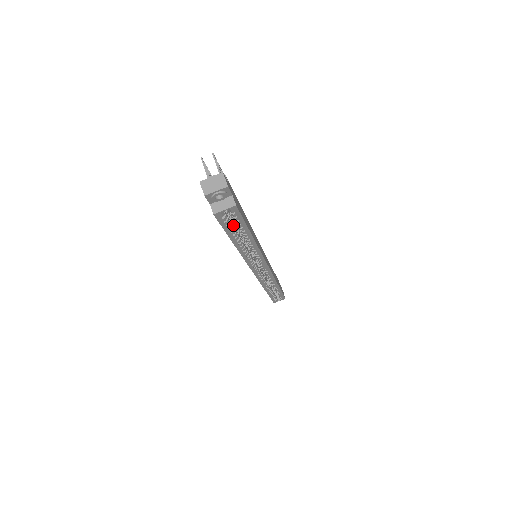
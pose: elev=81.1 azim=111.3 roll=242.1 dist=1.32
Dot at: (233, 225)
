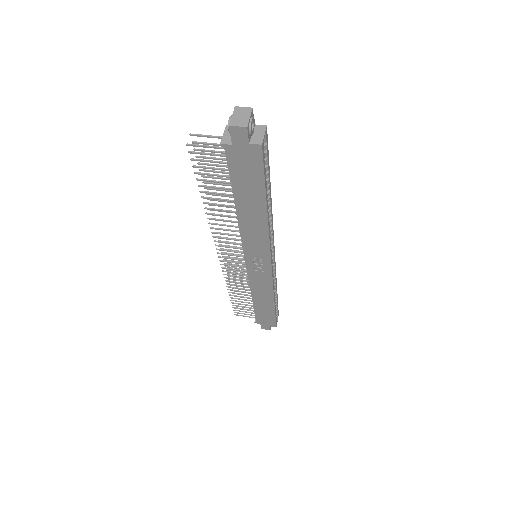
Dot at: occluded
